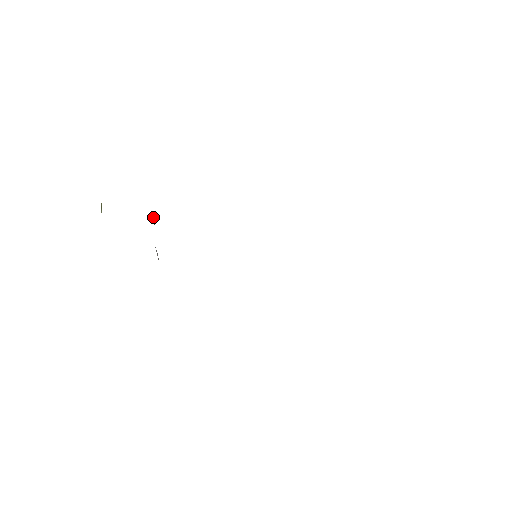
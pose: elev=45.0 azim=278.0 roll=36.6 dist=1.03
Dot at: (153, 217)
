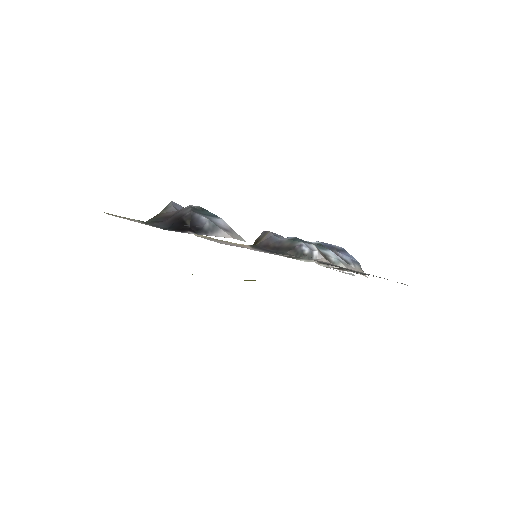
Dot at: occluded
